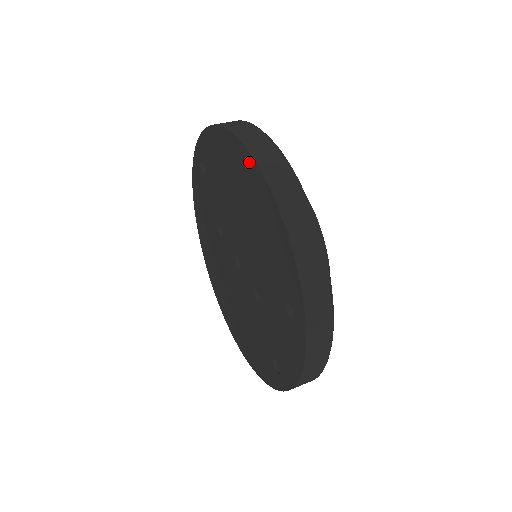
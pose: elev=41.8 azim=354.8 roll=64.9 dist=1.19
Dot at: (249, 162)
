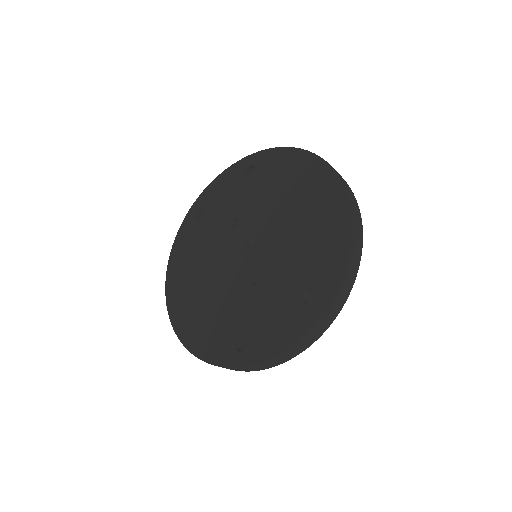
Dot at: (334, 184)
